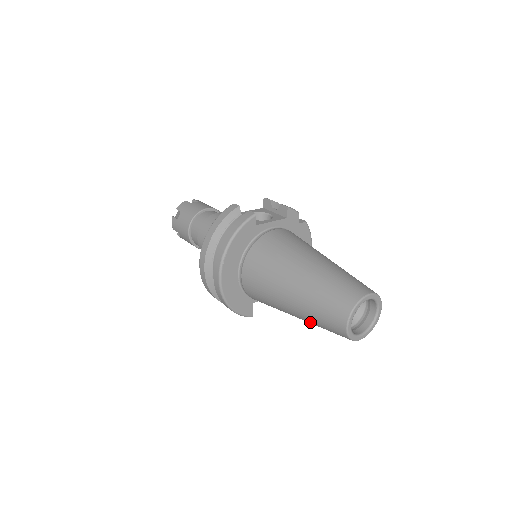
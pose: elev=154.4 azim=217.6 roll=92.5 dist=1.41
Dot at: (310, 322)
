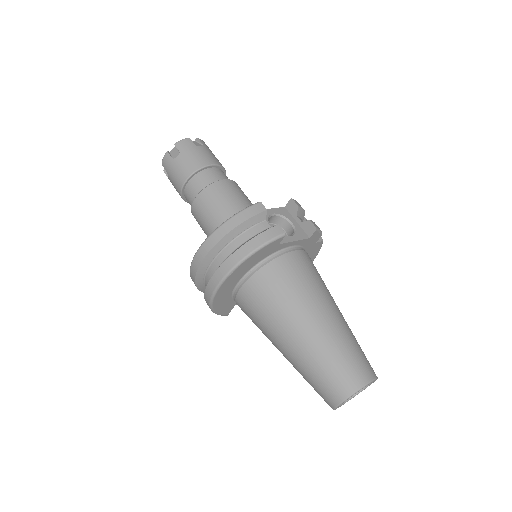
Dot at: (297, 370)
